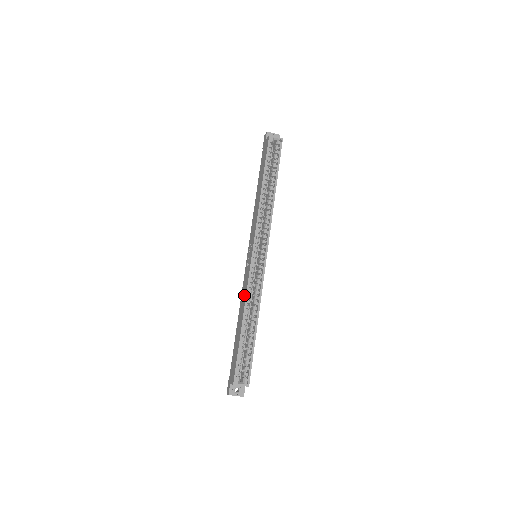
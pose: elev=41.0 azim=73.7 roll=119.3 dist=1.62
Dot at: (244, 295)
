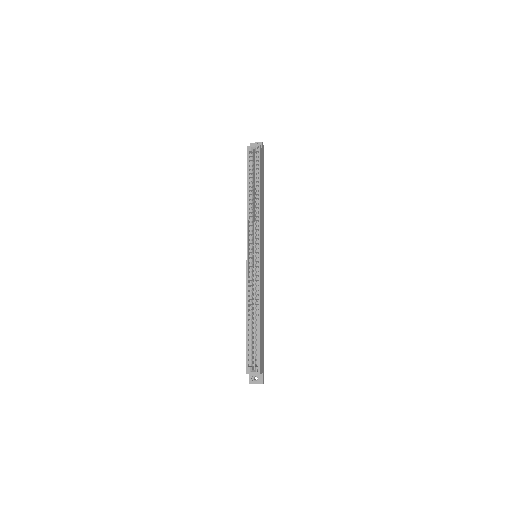
Dot at: occluded
